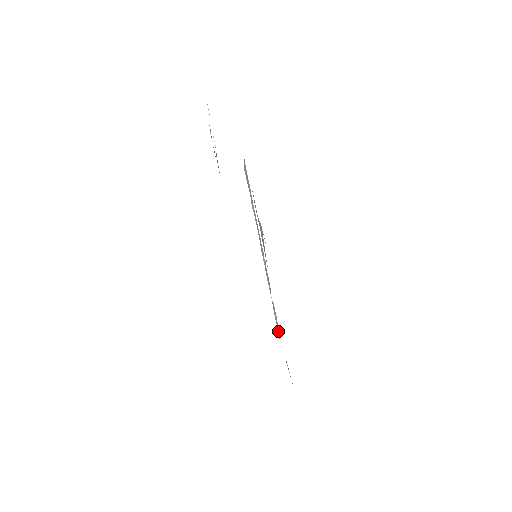
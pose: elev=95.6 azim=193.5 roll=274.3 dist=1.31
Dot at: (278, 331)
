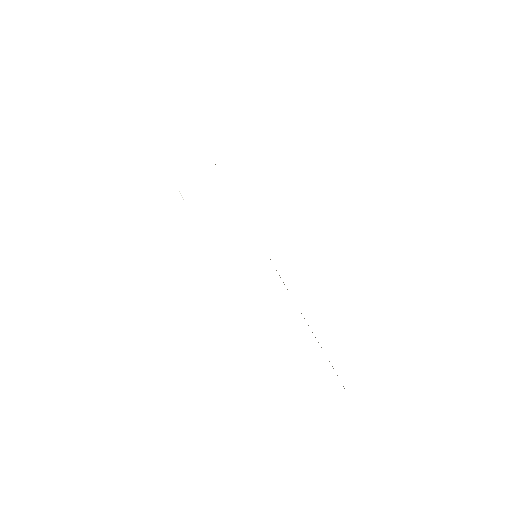
Dot at: occluded
